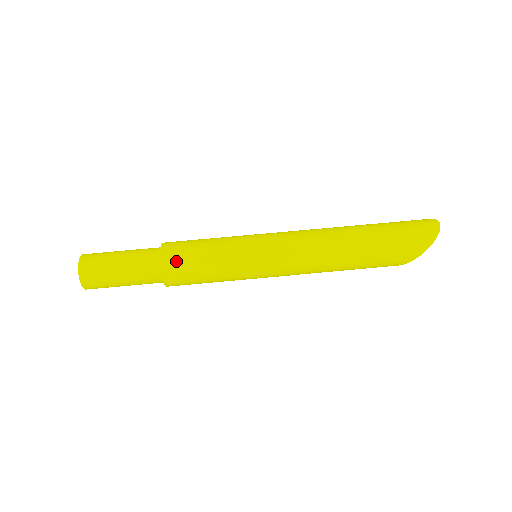
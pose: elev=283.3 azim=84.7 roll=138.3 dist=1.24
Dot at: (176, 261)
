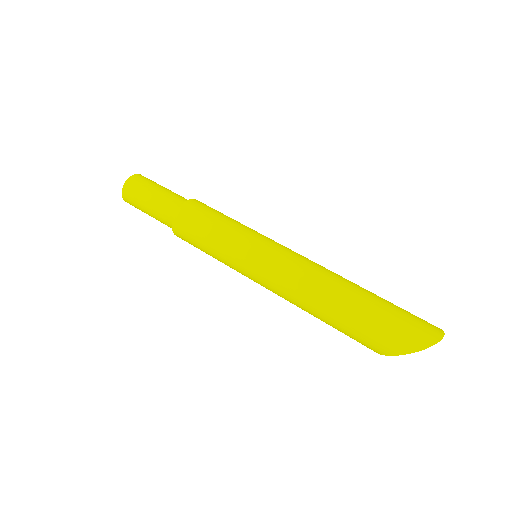
Dot at: (188, 217)
